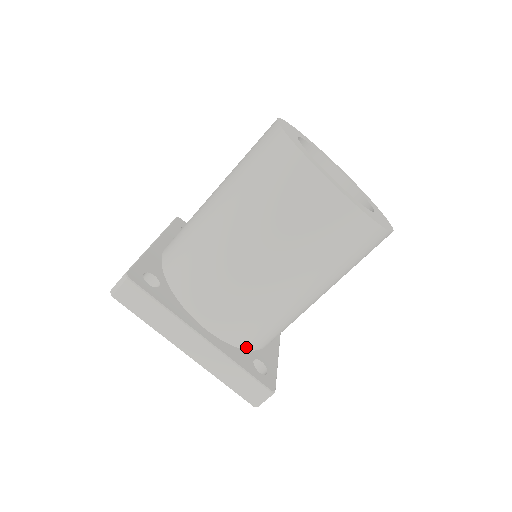
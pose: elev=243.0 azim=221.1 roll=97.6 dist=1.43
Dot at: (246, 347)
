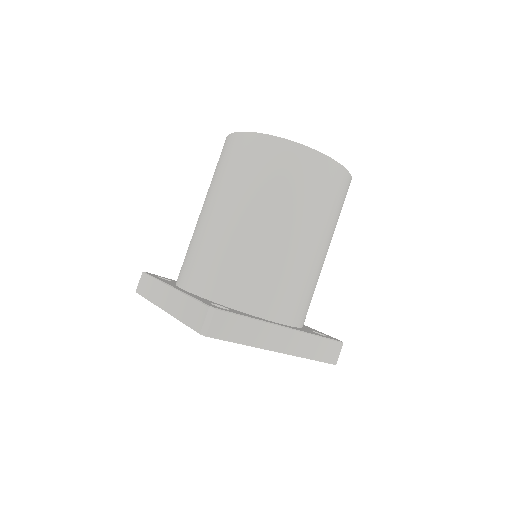
Dot at: (215, 299)
